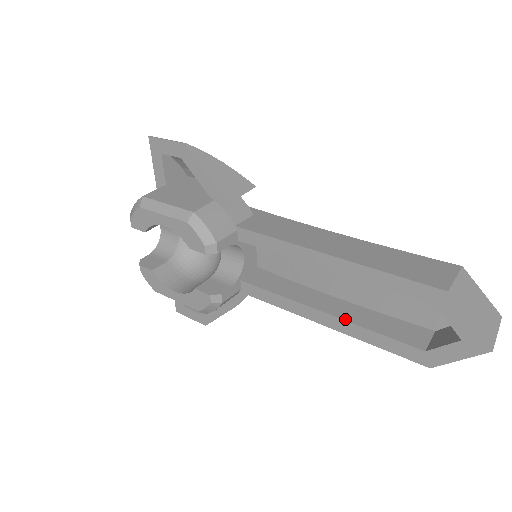
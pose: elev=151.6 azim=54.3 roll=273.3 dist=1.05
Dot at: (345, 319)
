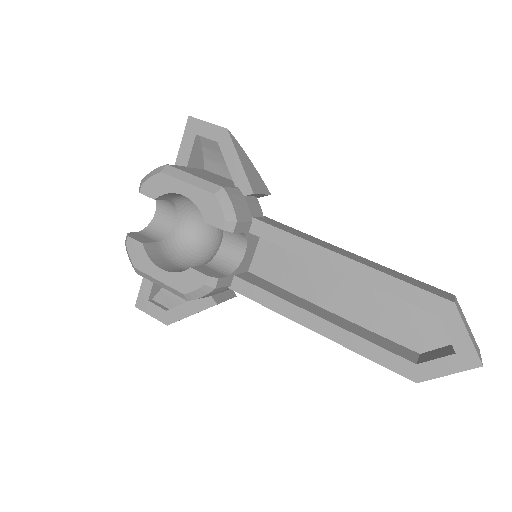
Dot at: (340, 326)
